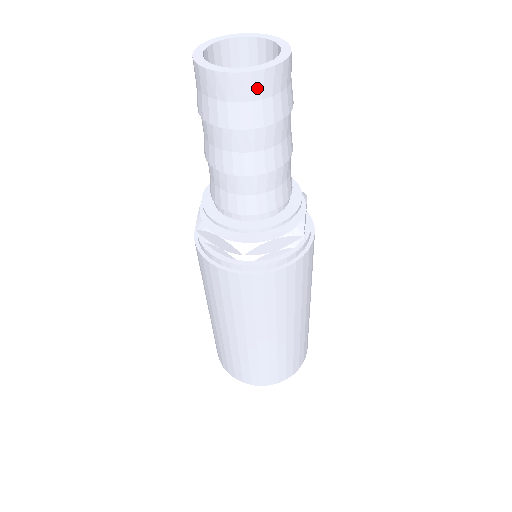
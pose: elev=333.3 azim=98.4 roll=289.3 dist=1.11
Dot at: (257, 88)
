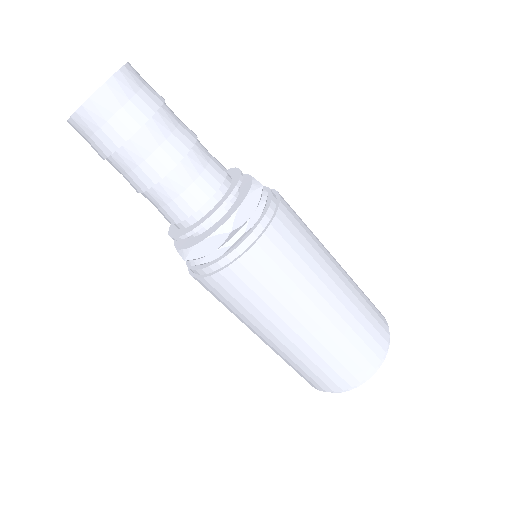
Dot at: (89, 121)
